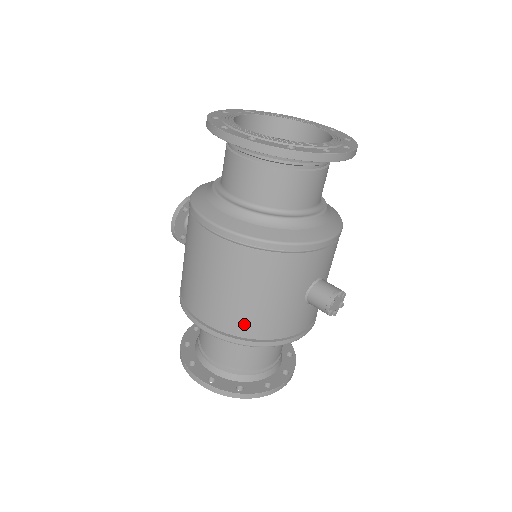
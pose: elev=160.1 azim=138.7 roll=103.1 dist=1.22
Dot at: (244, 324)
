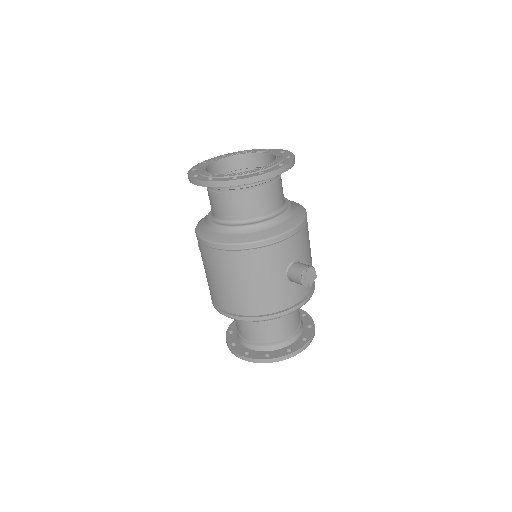
Dot at: (248, 305)
